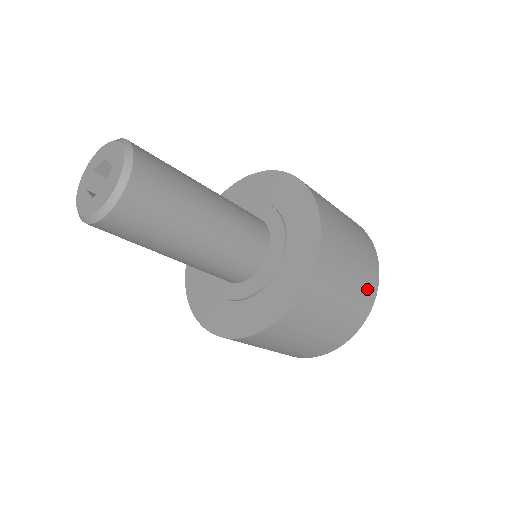
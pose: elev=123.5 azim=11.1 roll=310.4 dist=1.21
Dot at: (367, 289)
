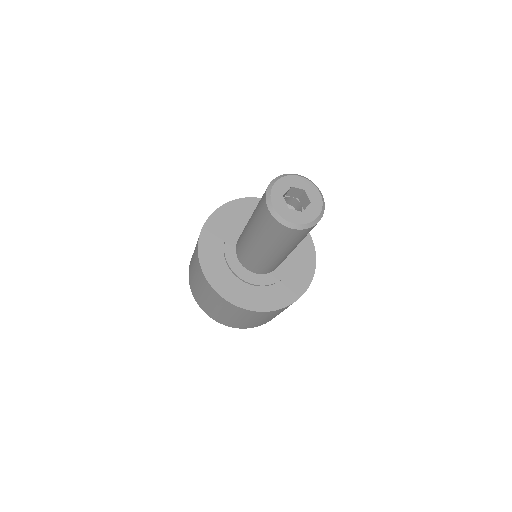
Dot at: occluded
